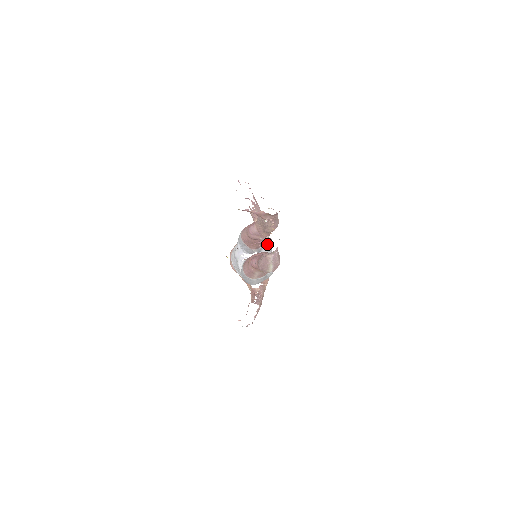
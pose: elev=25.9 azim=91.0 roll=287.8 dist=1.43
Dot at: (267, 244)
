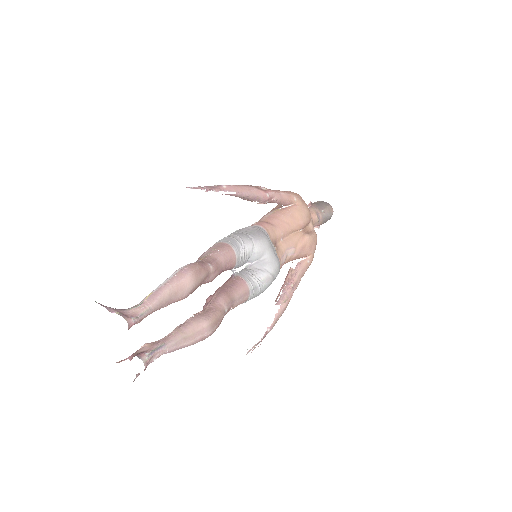
Dot at: (252, 251)
